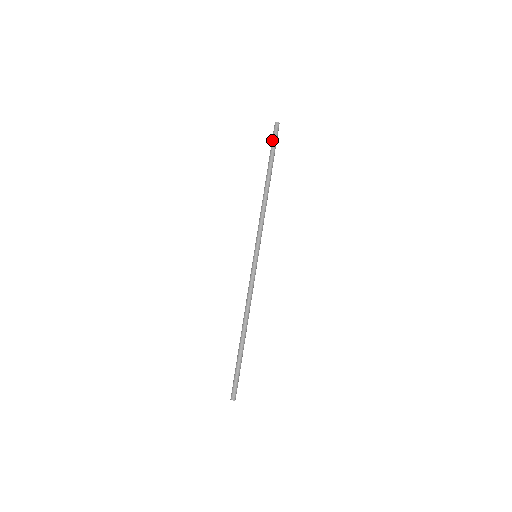
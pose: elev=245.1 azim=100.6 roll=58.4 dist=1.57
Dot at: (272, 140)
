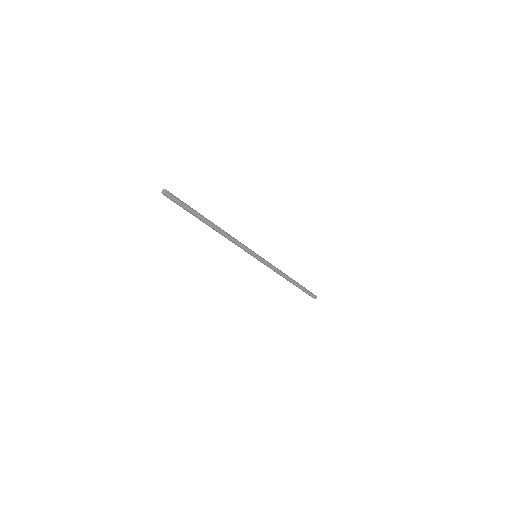
Dot at: occluded
